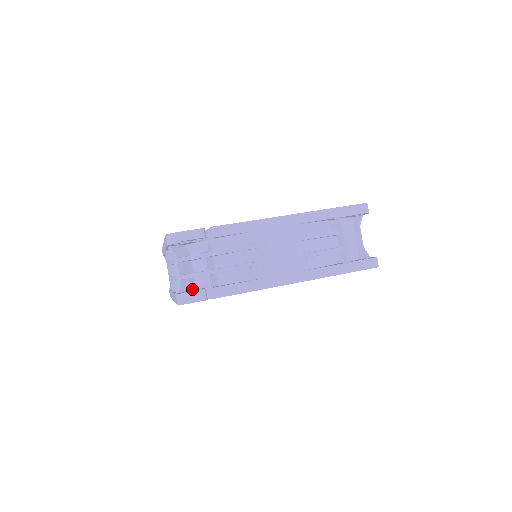
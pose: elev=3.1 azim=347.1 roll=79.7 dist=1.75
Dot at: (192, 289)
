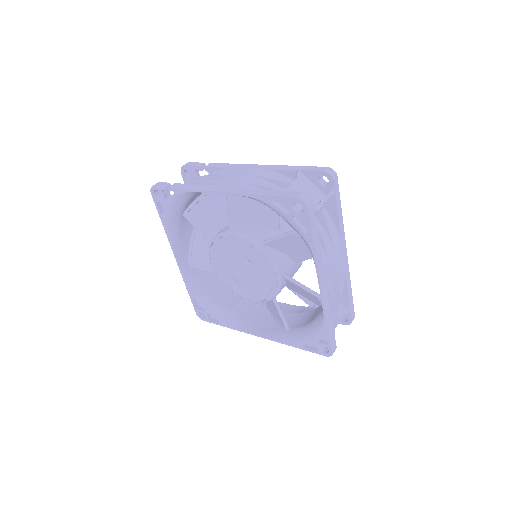
Dot at: occluded
